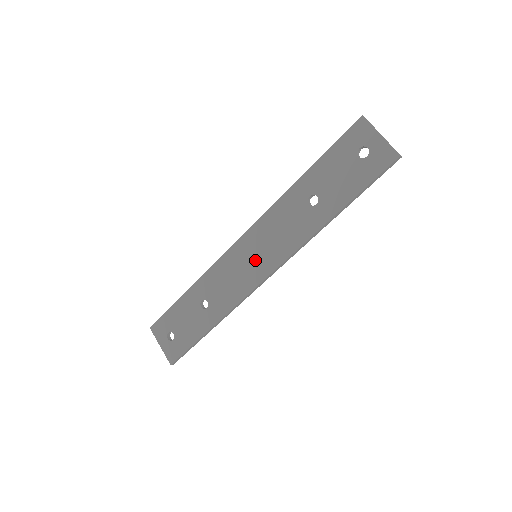
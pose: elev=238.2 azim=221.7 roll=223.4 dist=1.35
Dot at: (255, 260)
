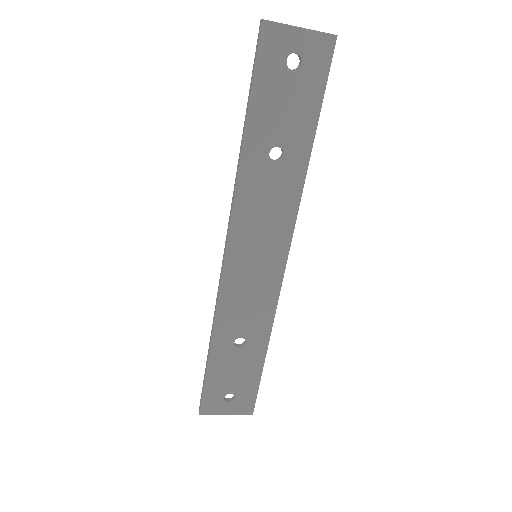
Dot at: (260, 260)
